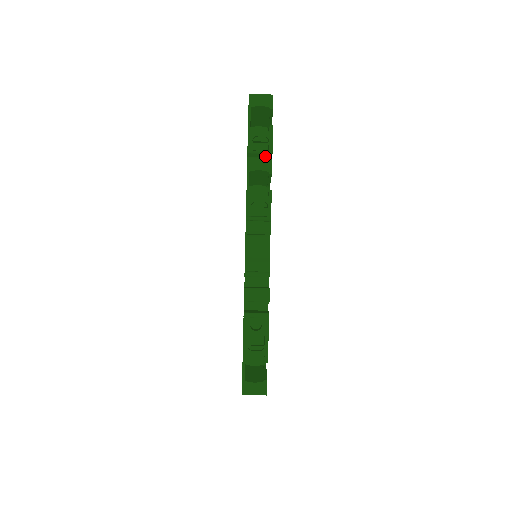
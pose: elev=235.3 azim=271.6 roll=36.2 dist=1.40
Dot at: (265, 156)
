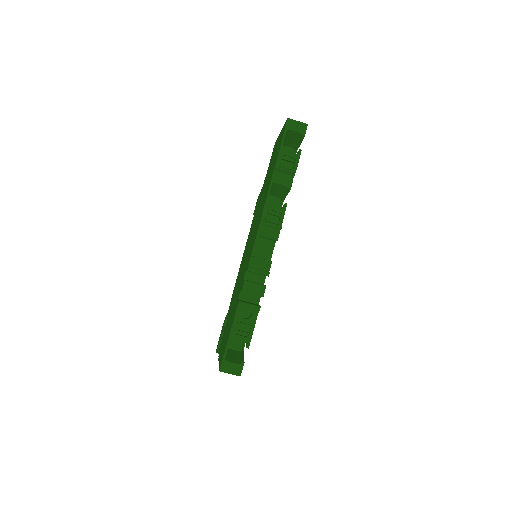
Dot at: (289, 174)
